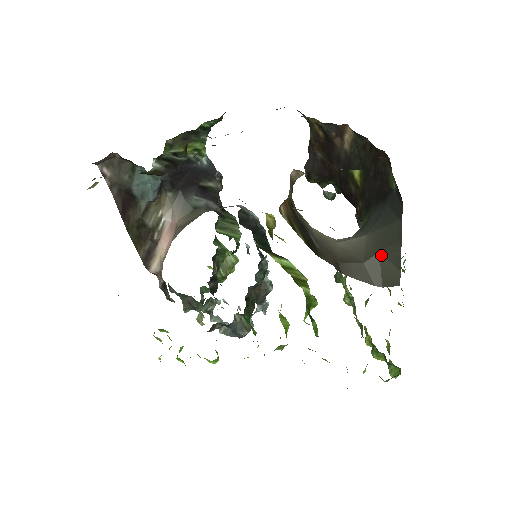
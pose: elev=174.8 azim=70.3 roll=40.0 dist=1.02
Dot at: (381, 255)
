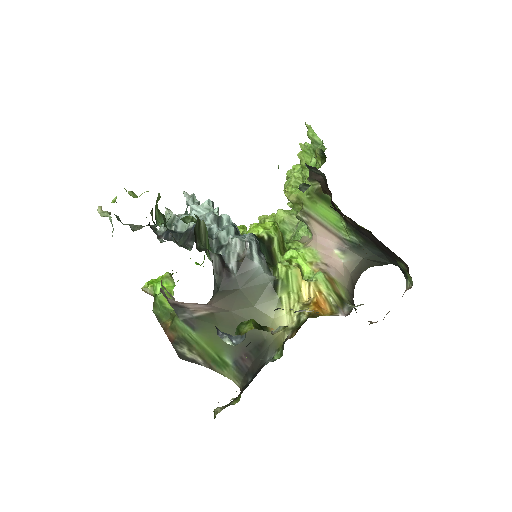
Dot at: occluded
